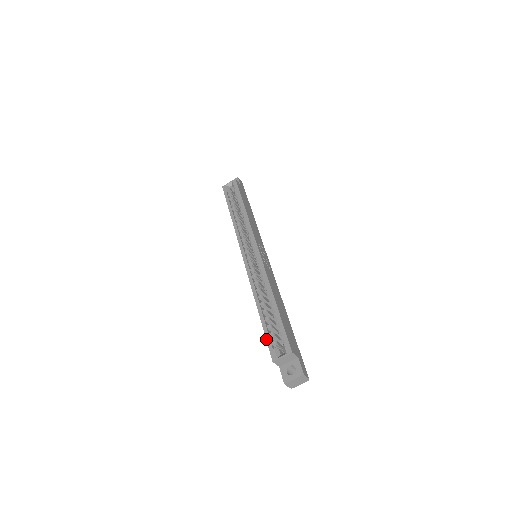
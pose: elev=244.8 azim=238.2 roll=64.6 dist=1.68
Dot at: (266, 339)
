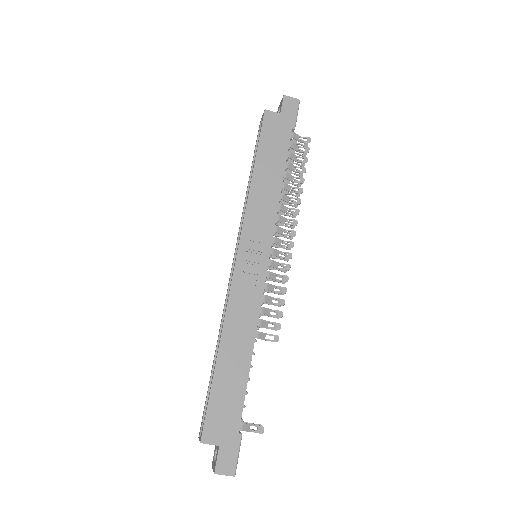
Dot at: (205, 402)
